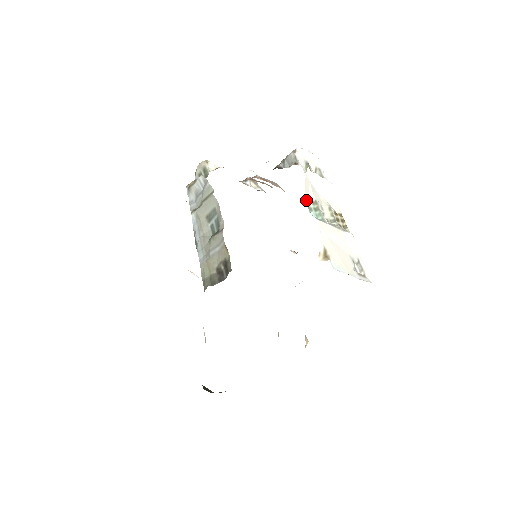
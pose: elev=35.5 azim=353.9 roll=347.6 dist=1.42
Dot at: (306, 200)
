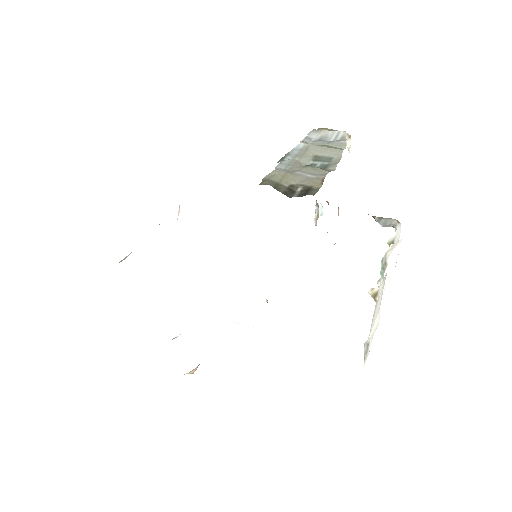
Dot at: occluded
